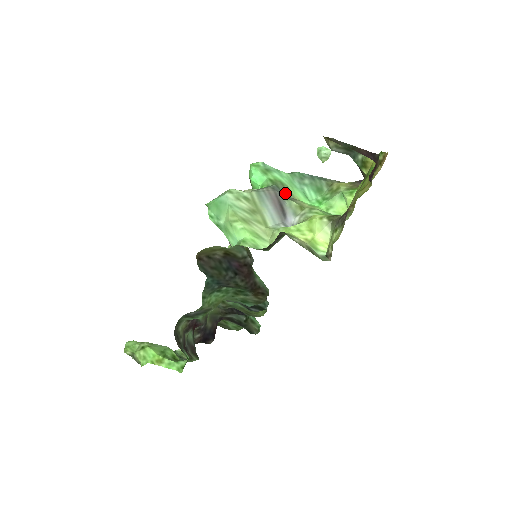
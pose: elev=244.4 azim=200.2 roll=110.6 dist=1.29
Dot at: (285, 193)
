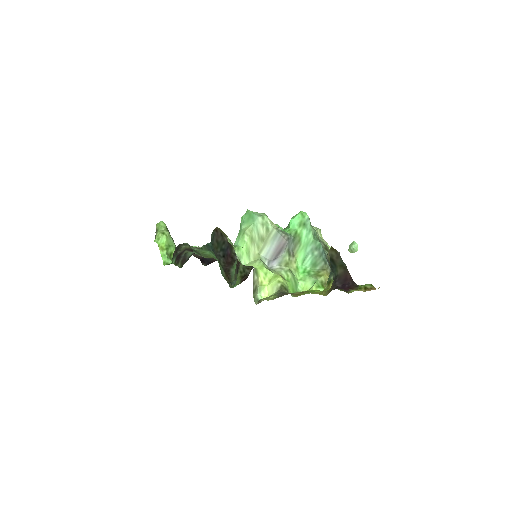
Dot at: (294, 247)
